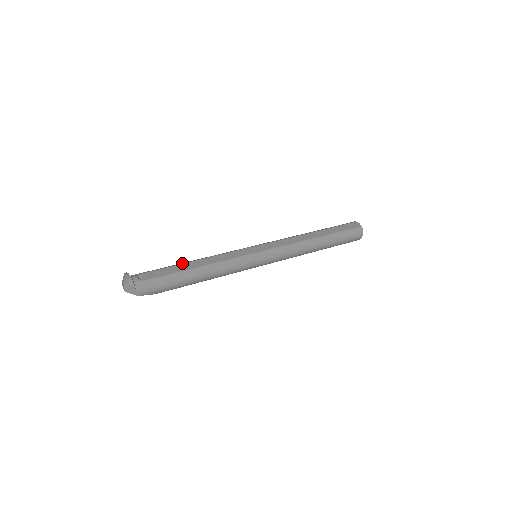
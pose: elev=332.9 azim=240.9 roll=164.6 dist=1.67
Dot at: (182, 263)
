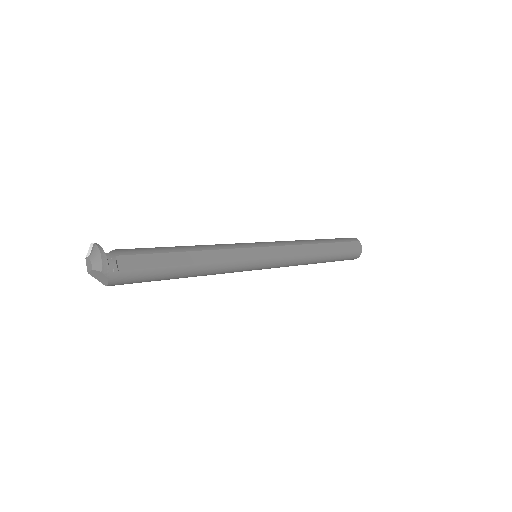
Dot at: (177, 250)
